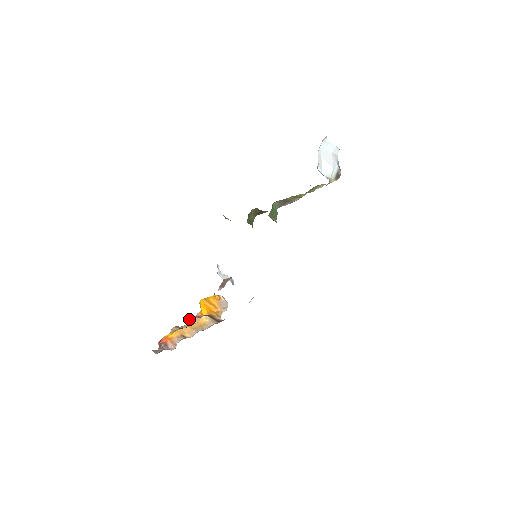
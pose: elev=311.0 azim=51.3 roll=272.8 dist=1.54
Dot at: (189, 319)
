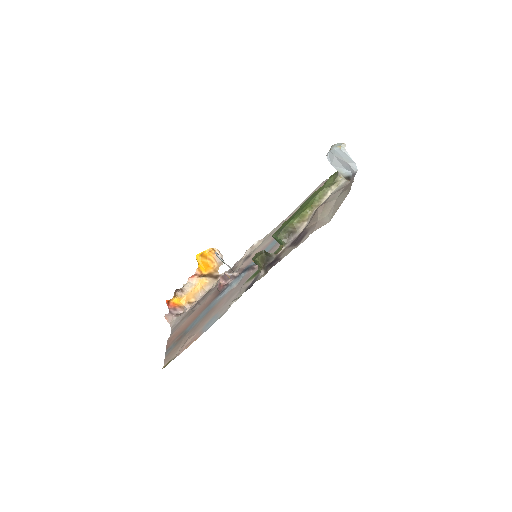
Dot at: (190, 278)
